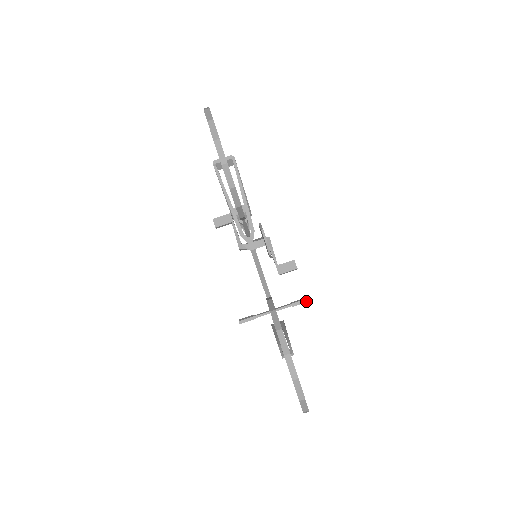
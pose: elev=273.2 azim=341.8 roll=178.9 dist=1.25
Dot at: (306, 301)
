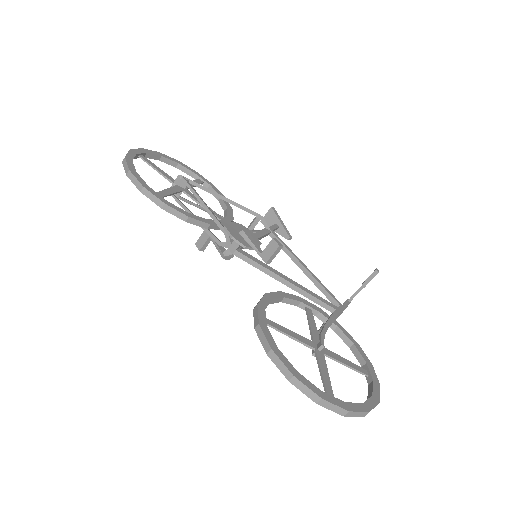
Dot at: (375, 273)
